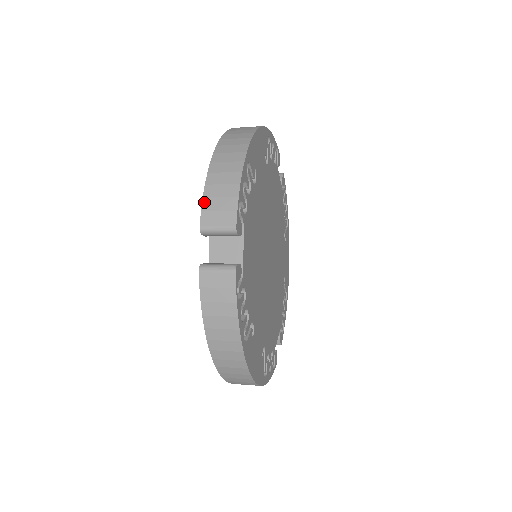
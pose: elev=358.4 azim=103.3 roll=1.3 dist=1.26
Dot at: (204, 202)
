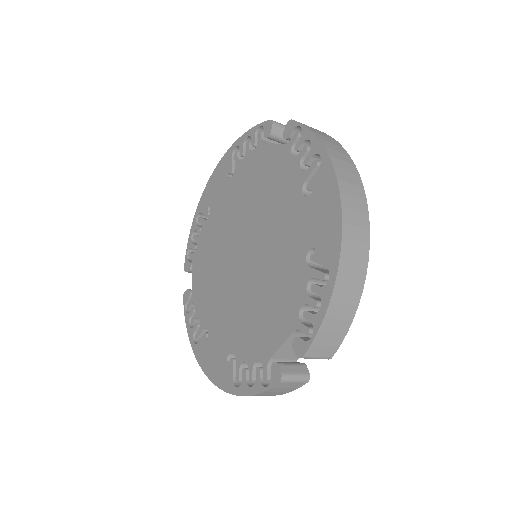
Dot at: (260, 124)
